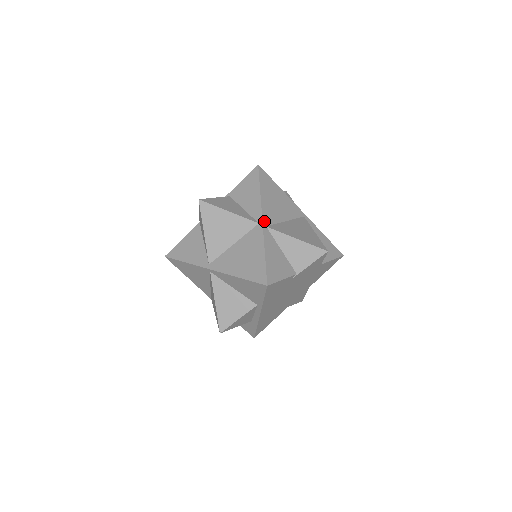
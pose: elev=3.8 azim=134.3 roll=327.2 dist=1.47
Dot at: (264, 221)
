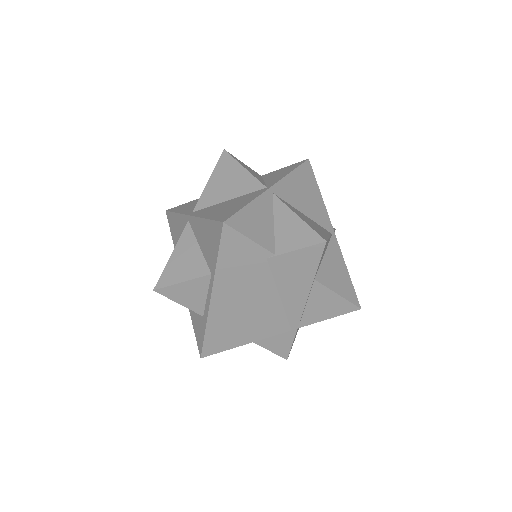
Dot at: (274, 188)
